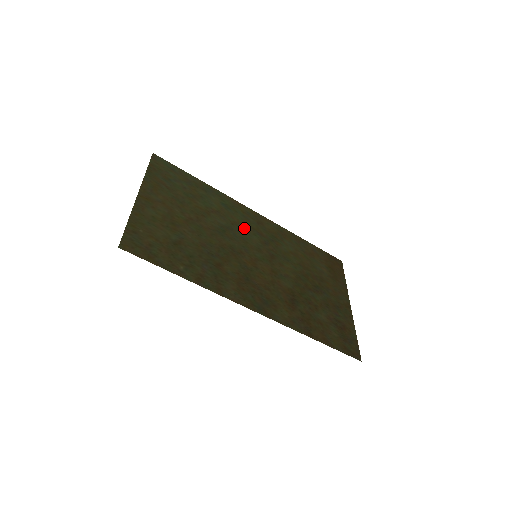
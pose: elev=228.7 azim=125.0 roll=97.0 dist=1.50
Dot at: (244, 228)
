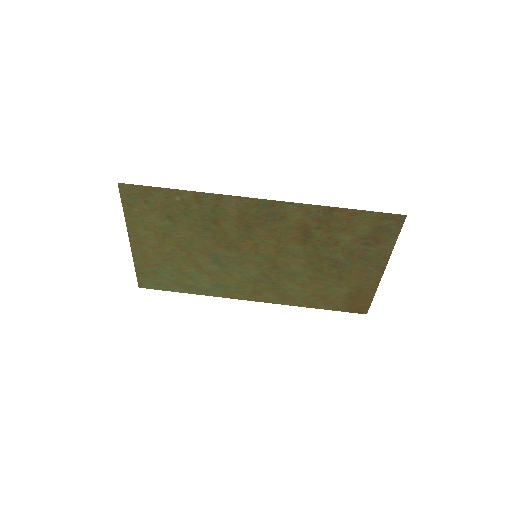
Dot at: (239, 276)
